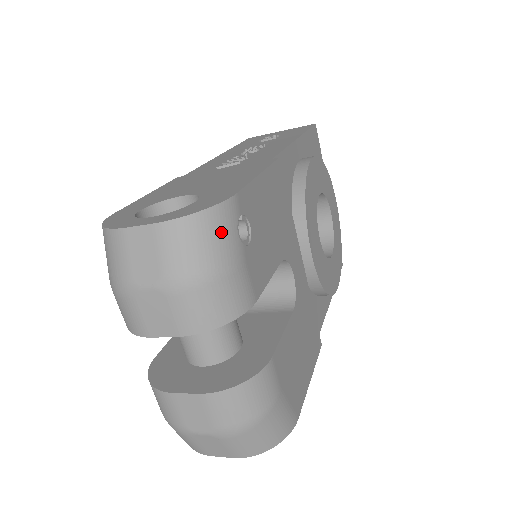
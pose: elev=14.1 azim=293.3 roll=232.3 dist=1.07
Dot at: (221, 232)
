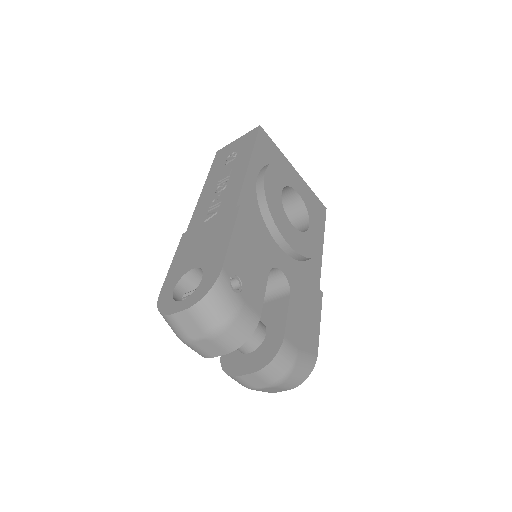
Dot at: (223, 297)
